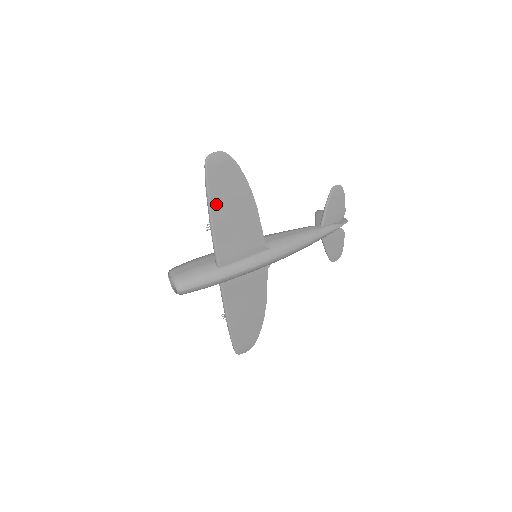
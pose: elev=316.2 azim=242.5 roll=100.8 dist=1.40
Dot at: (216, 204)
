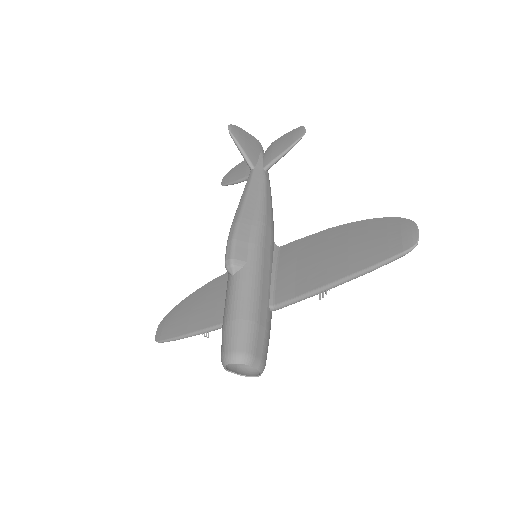
Dot at: (352, 271)
